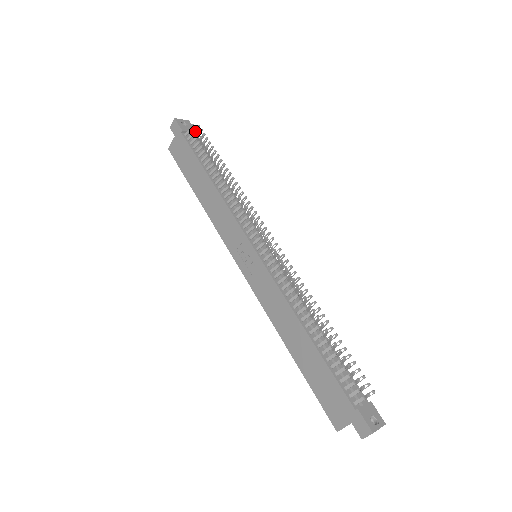
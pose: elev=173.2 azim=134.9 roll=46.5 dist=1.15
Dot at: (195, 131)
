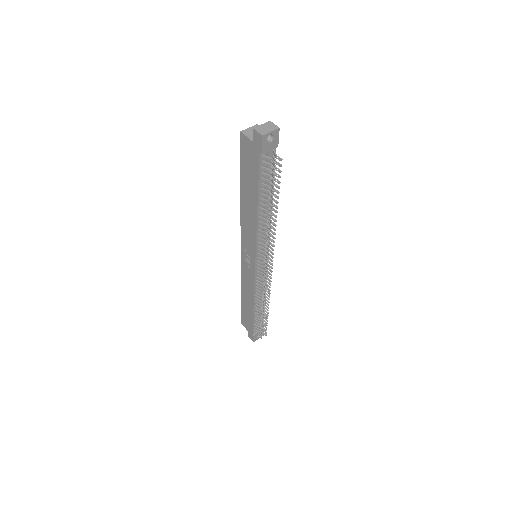
Dot at: occluded
